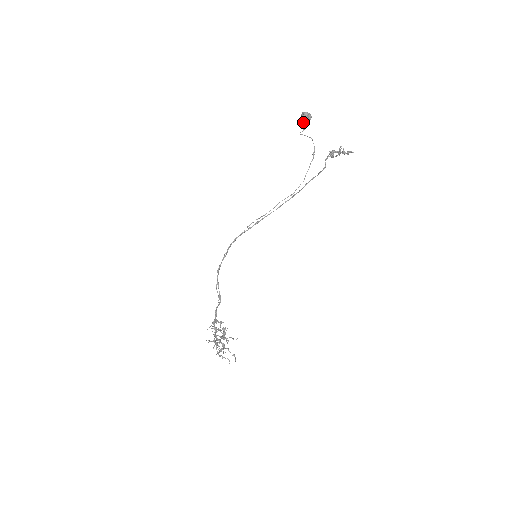
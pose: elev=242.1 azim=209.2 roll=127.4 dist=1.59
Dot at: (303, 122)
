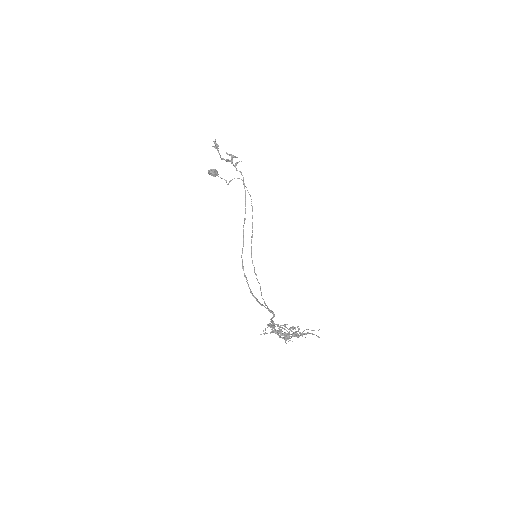
Dot at: occluded
